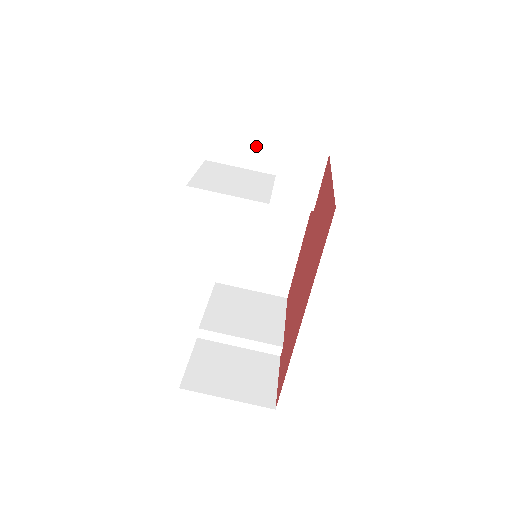
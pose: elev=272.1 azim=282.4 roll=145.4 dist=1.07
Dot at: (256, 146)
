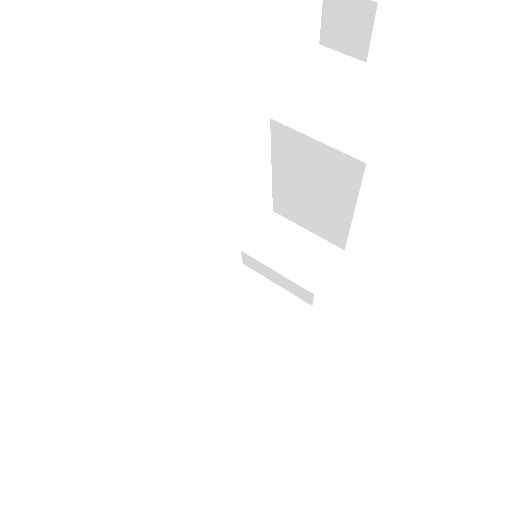
Dot at: (326, 83)
